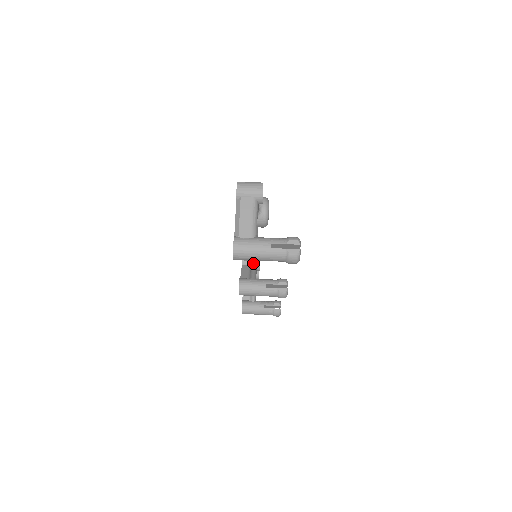
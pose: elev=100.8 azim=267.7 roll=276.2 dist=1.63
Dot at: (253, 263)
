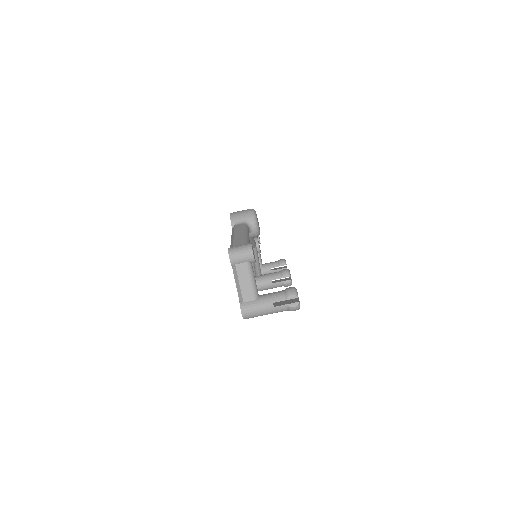
Dot at: (254, 252)
